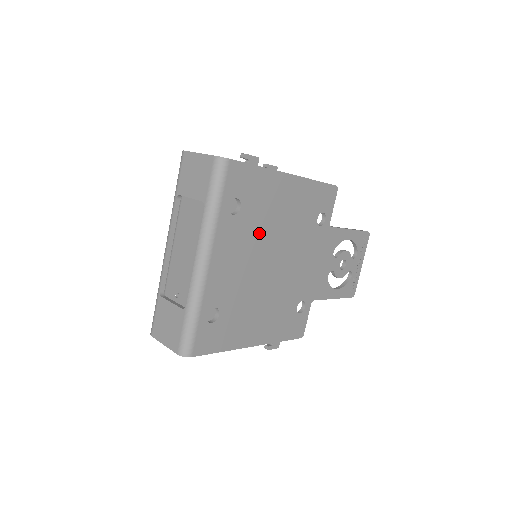
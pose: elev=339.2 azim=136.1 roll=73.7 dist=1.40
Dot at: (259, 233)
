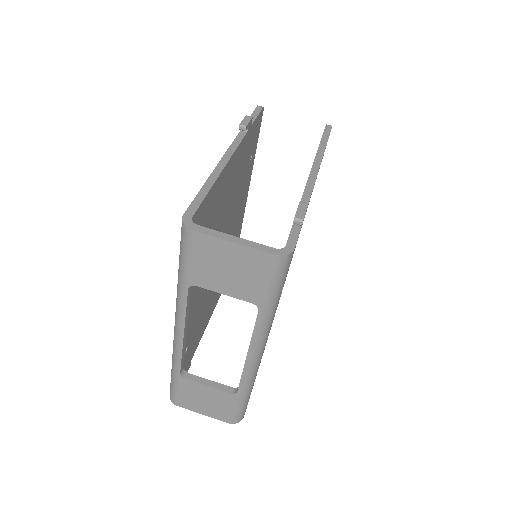
Dot at: occluded
